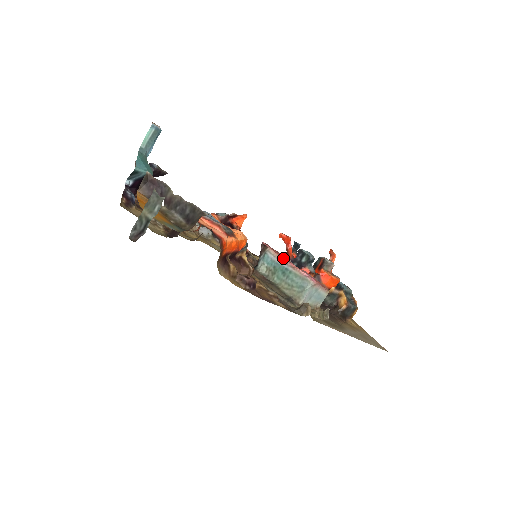
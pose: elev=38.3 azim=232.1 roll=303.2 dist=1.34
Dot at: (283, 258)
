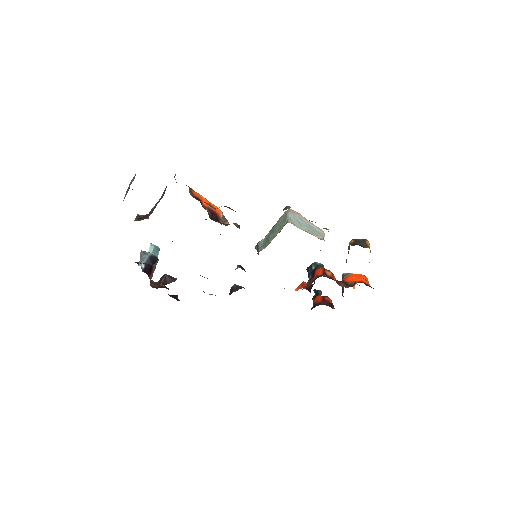
Dot at: occluded
